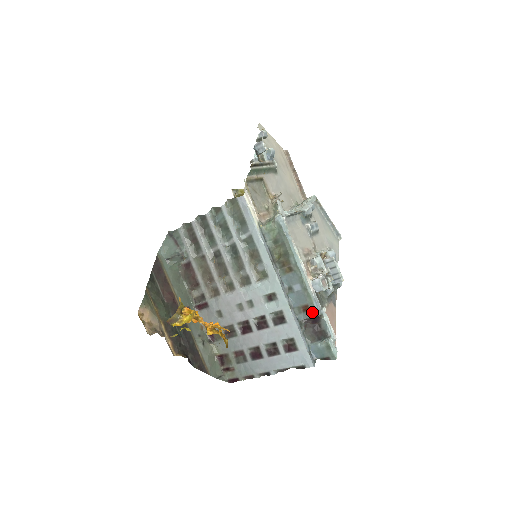
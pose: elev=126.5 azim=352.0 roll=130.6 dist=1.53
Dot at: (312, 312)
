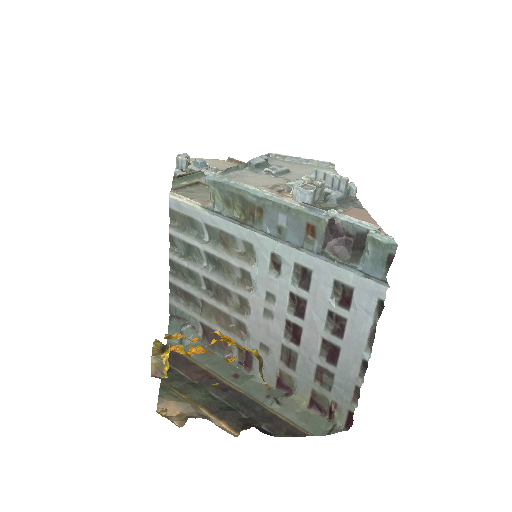
Dot at: (318, 225)
